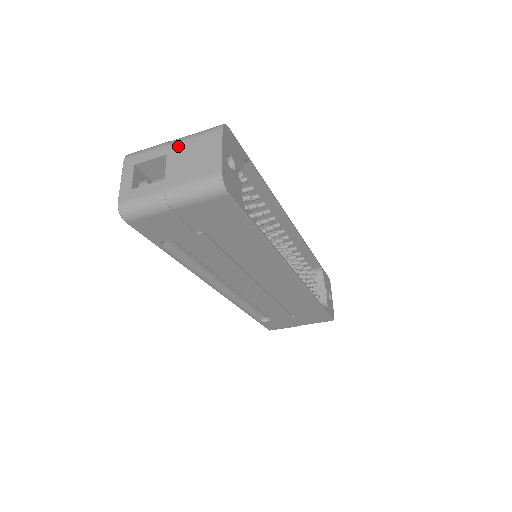
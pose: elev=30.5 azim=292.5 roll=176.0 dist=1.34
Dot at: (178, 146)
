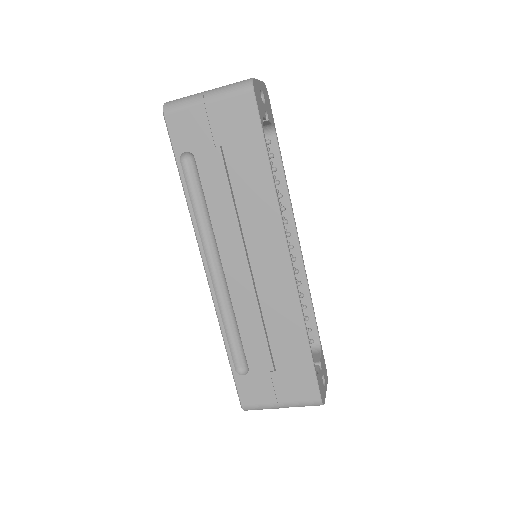
Dot at: occluded
